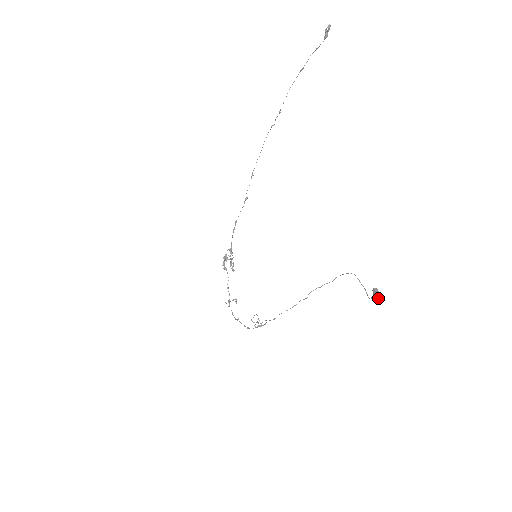
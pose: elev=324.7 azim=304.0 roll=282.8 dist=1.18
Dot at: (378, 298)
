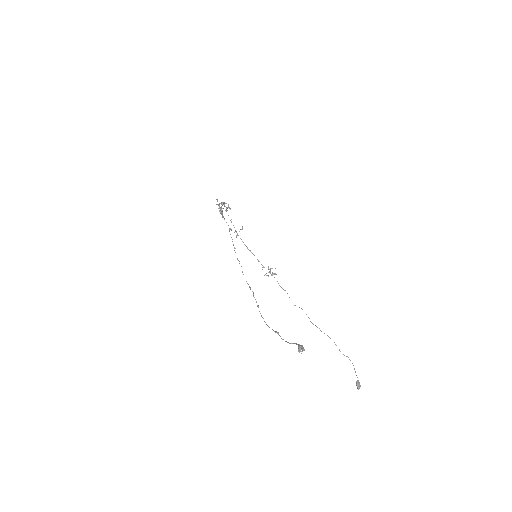
Dot at: occluded
